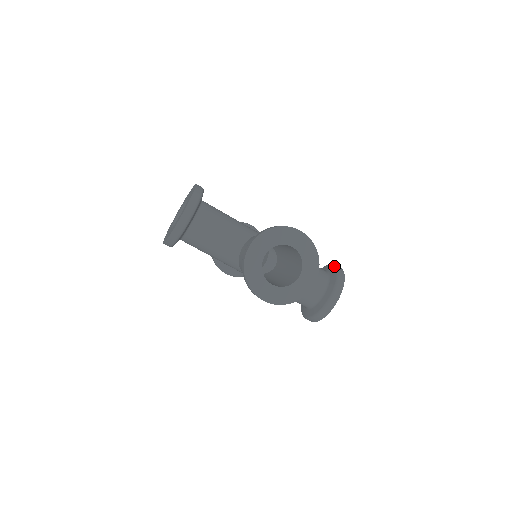
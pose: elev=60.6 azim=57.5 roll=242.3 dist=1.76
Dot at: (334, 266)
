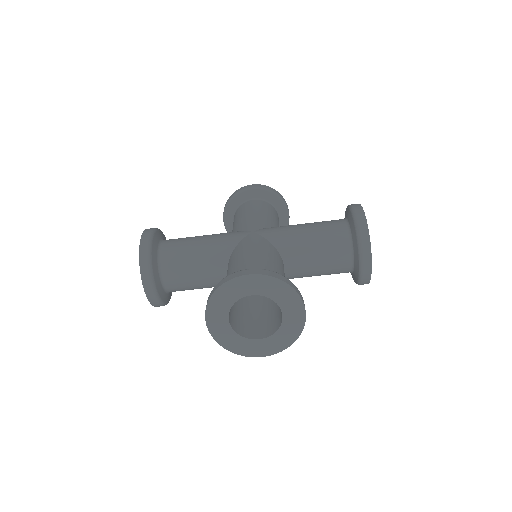
Dot at: (351, 215)
